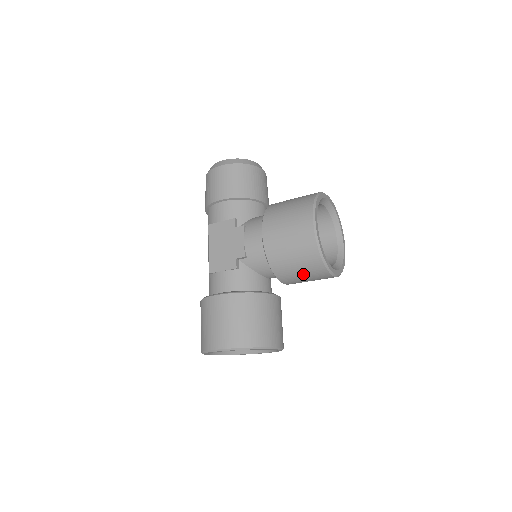
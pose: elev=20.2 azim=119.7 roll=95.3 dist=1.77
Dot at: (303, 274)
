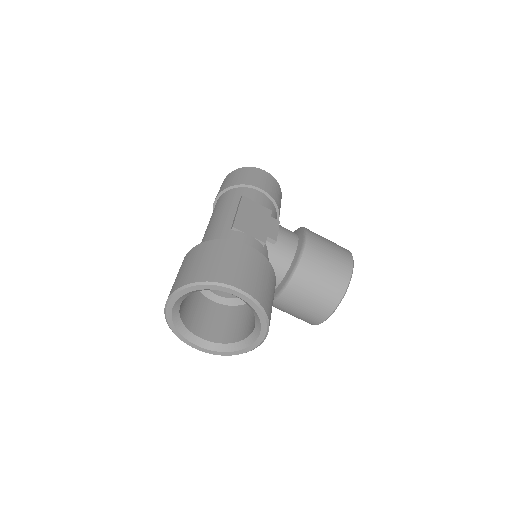
Dot at: (315, 294)
